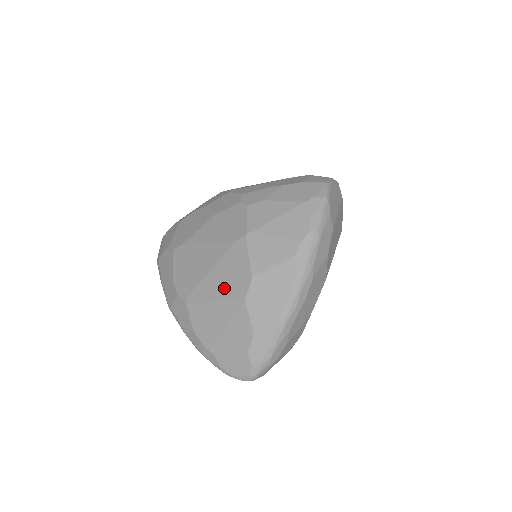
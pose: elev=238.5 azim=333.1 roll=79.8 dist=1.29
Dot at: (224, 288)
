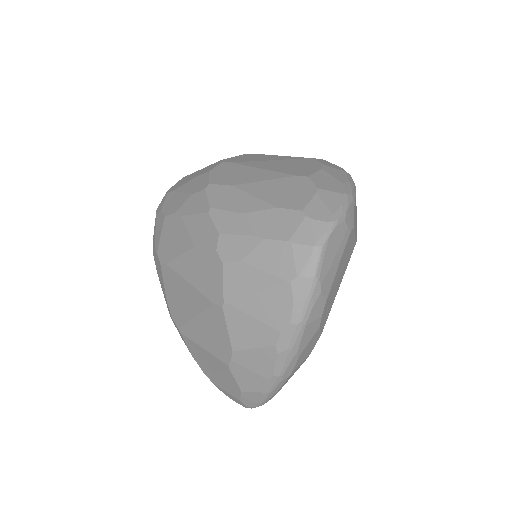
Dot at: (209, 343)
